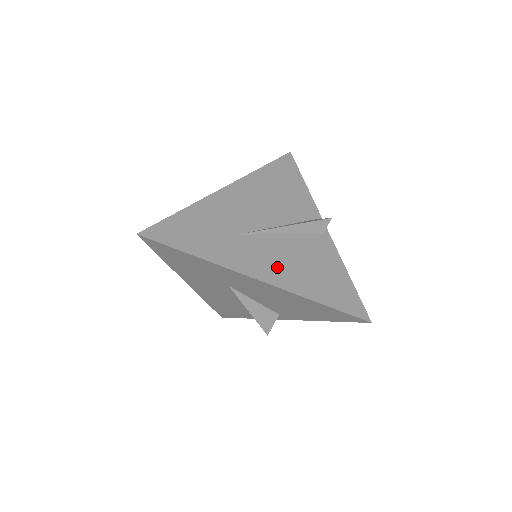
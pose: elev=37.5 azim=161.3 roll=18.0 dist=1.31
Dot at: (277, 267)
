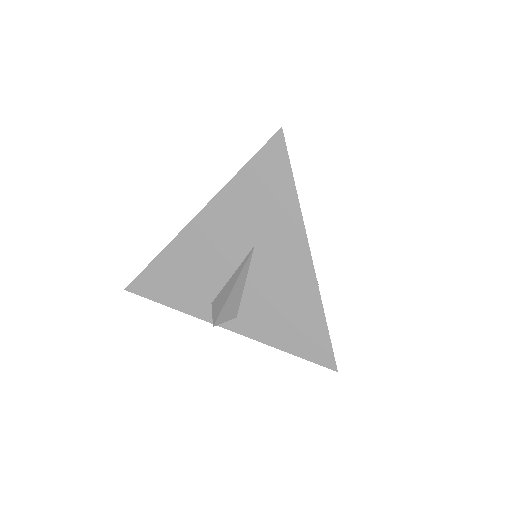
Dot at: occluded
